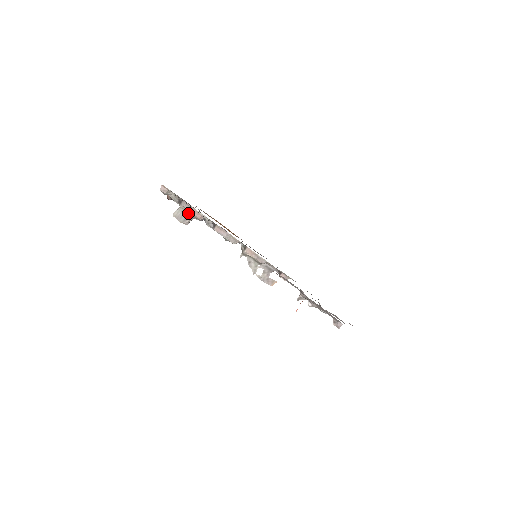
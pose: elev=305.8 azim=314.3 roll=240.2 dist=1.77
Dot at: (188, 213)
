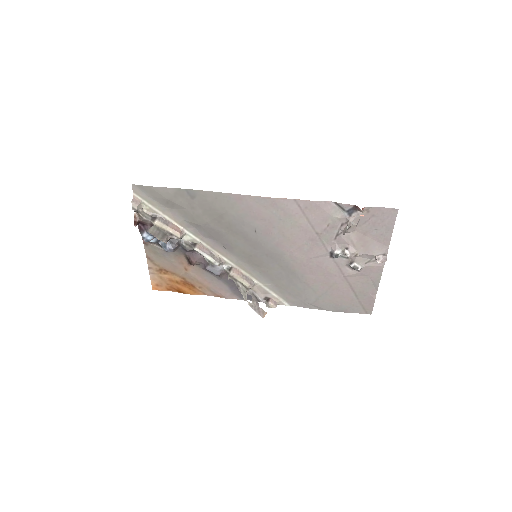
Dot at: (164, 231)
